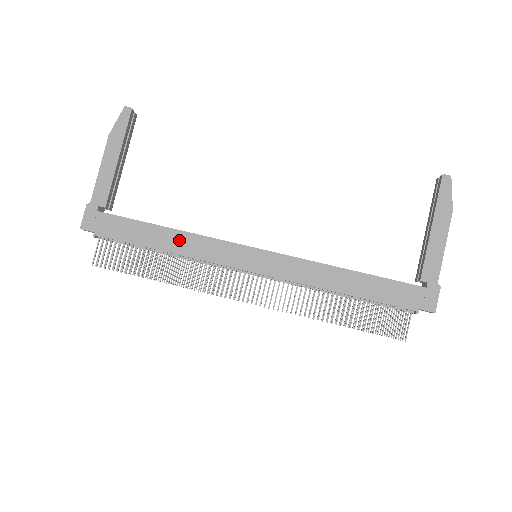
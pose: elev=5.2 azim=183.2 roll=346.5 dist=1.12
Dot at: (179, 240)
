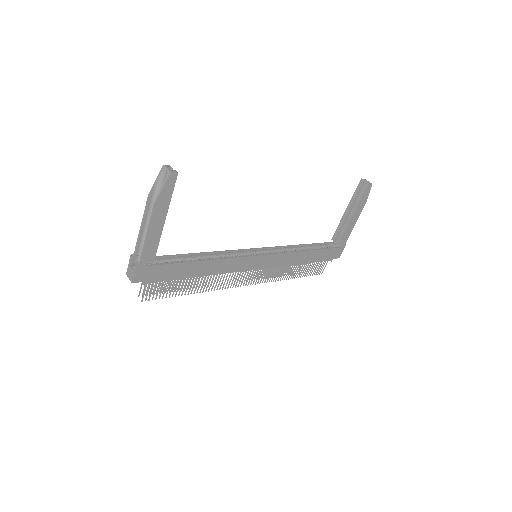
Dot at: (211, 266)
